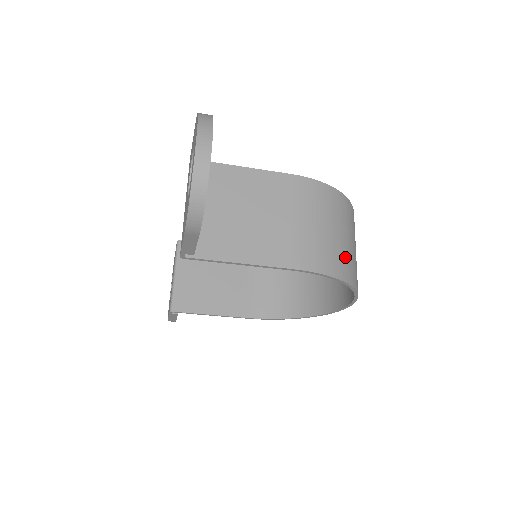
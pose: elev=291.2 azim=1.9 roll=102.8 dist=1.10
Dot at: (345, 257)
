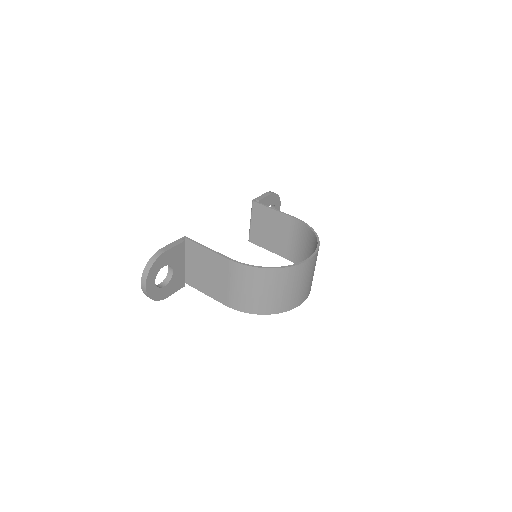
Dot at: (262, 303)
